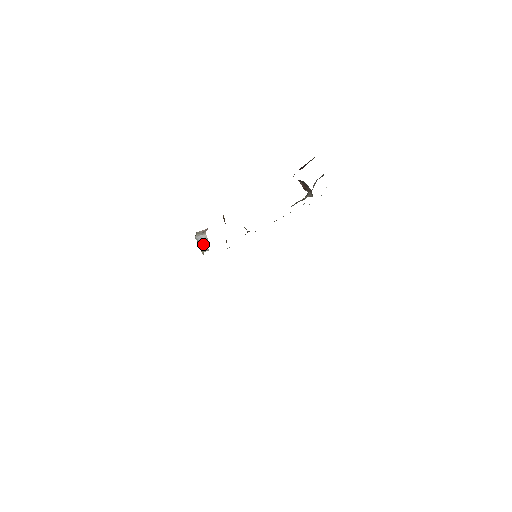
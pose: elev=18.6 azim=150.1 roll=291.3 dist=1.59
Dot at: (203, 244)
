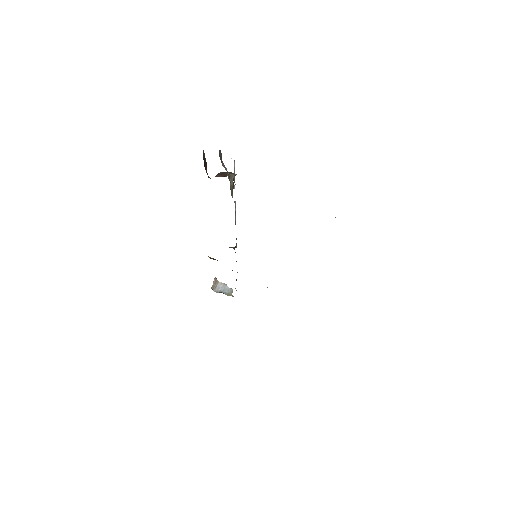
Dot at: (225, 290)
